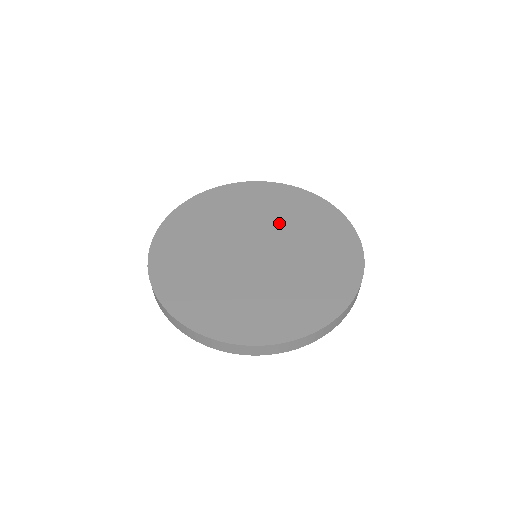
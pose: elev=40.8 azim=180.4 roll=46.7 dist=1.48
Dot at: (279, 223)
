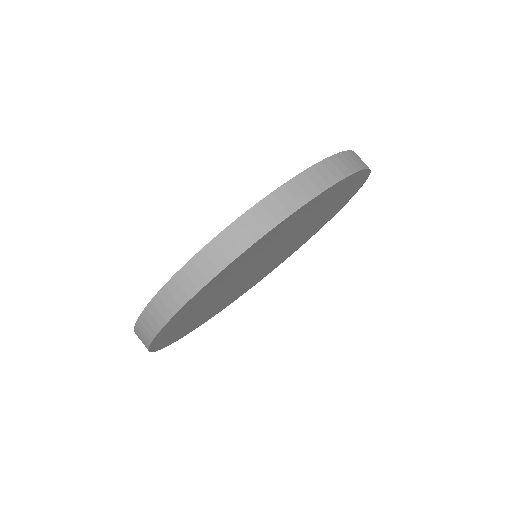
Dot at: occluded
